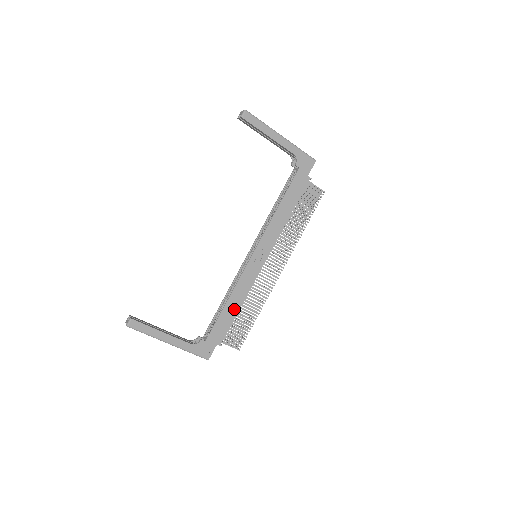
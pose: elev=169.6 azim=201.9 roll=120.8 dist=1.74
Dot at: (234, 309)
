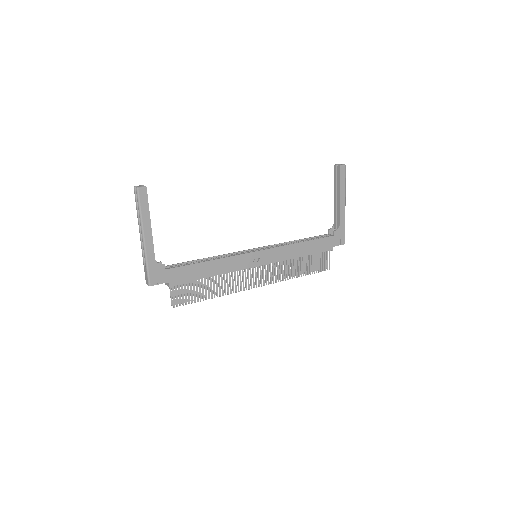
Dot at: (207, 272)
